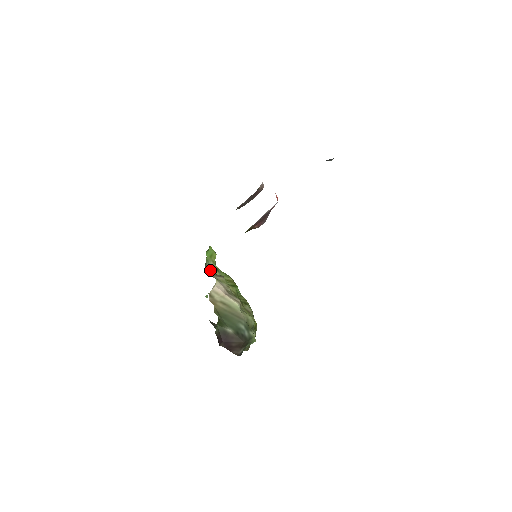
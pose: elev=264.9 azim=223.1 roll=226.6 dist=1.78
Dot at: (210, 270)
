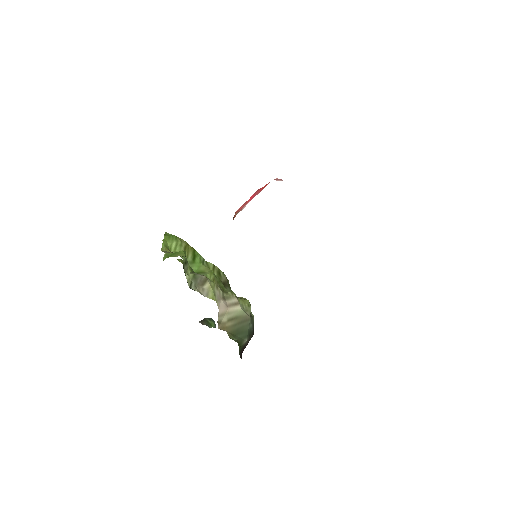
Dot at: (189, 279)
